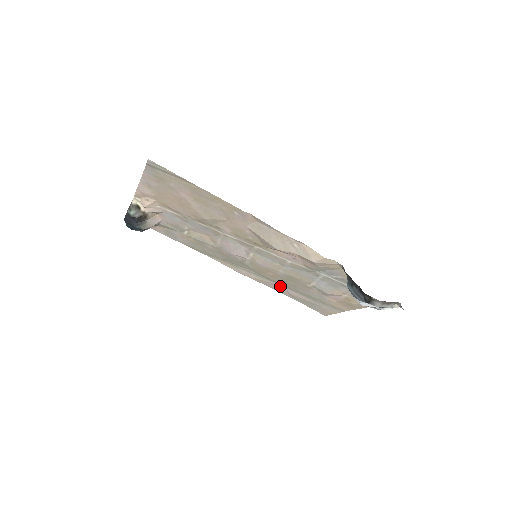
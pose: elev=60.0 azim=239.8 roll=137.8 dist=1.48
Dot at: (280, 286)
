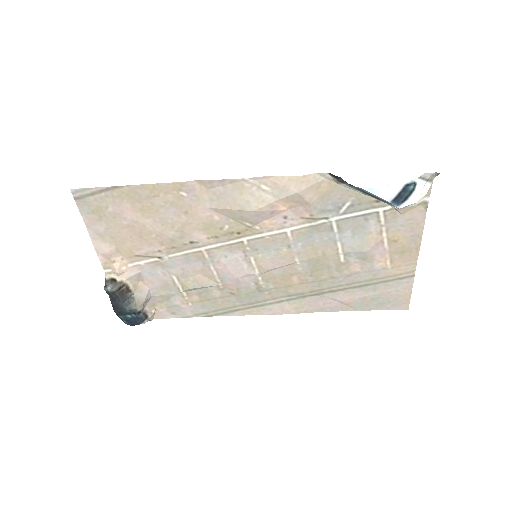
Dot at: (324, 298)
